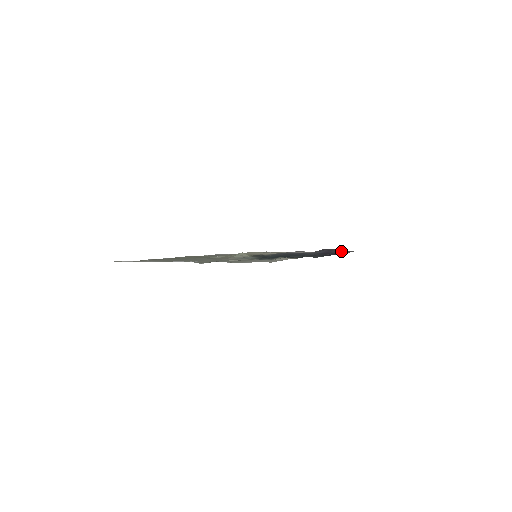
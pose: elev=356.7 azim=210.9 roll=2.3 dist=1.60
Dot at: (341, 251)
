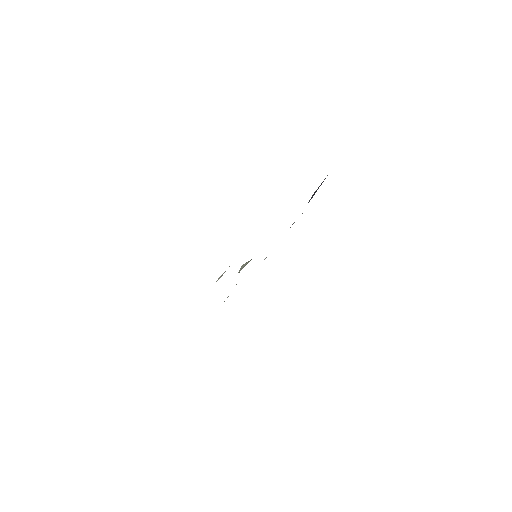
Dot at: occluded
